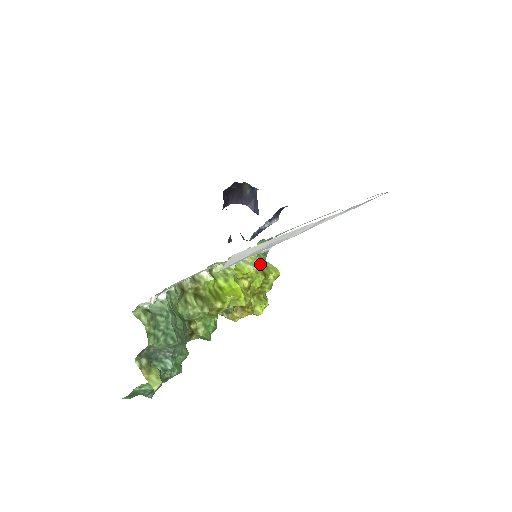
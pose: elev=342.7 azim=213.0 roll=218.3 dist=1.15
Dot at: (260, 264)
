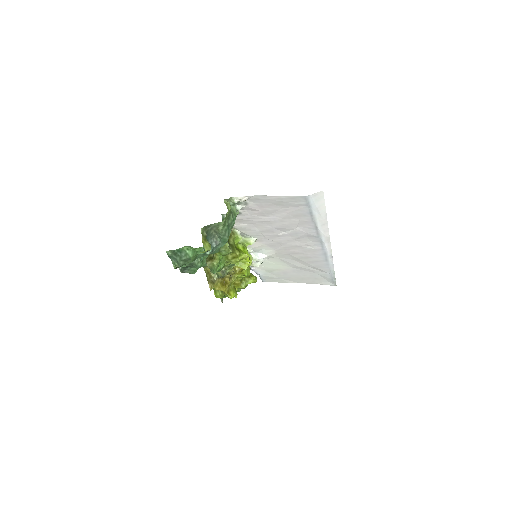
Dot at: occluded
